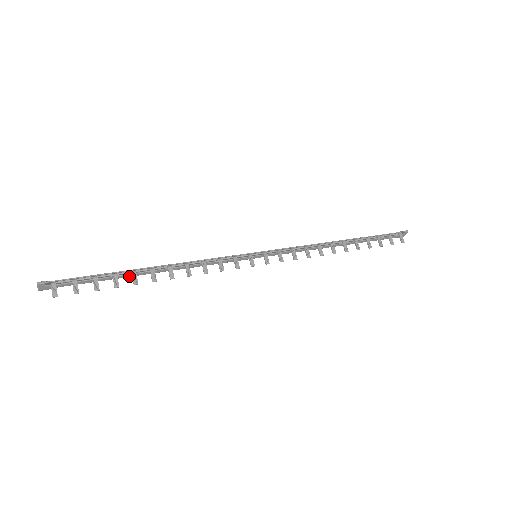
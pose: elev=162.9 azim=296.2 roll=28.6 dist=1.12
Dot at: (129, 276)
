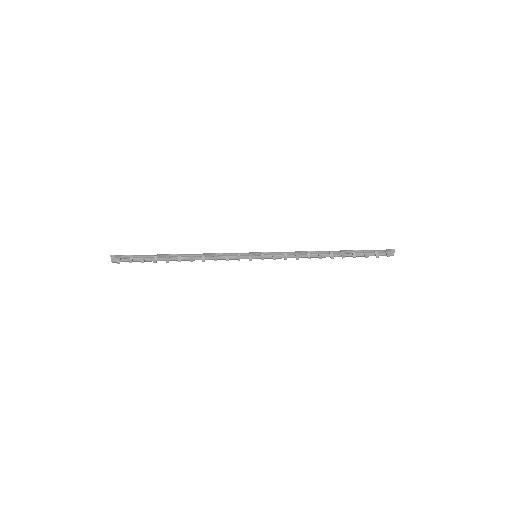
Dot at: occluded
